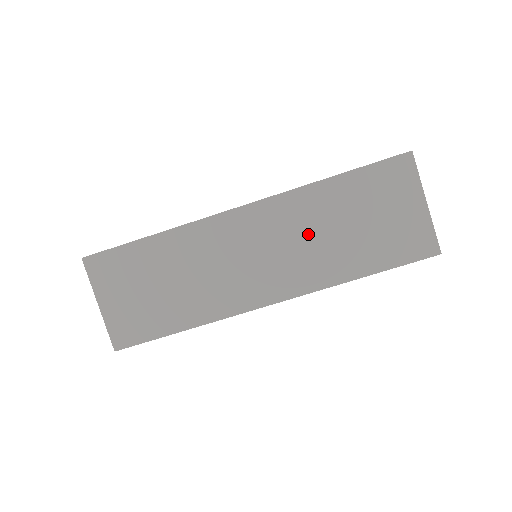
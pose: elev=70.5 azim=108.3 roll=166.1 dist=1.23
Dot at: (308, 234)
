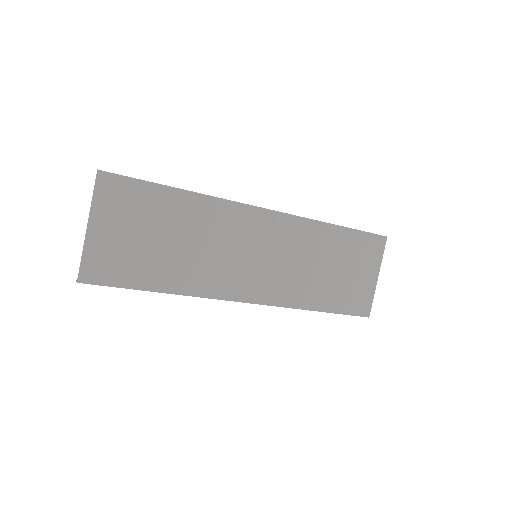
Dot at: (301, 259)
